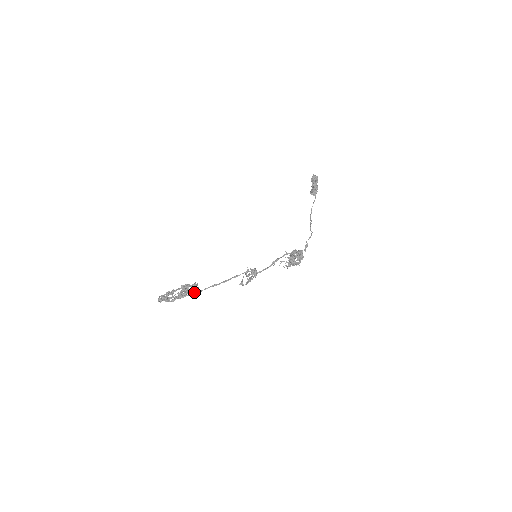
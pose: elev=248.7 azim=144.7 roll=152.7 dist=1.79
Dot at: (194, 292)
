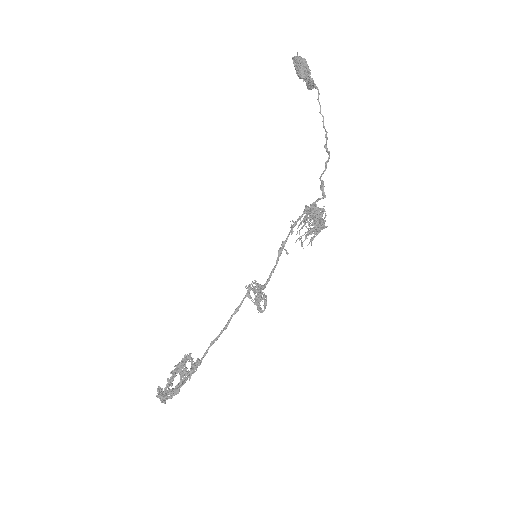
Dot at: (196, 365)
